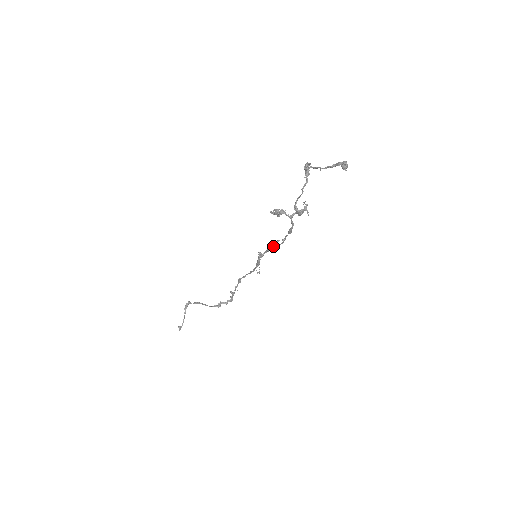
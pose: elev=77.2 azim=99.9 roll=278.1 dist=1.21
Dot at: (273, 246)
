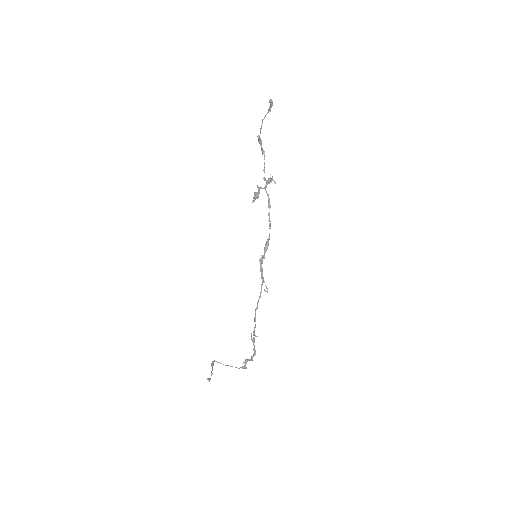
Dot at: (266, 243)
